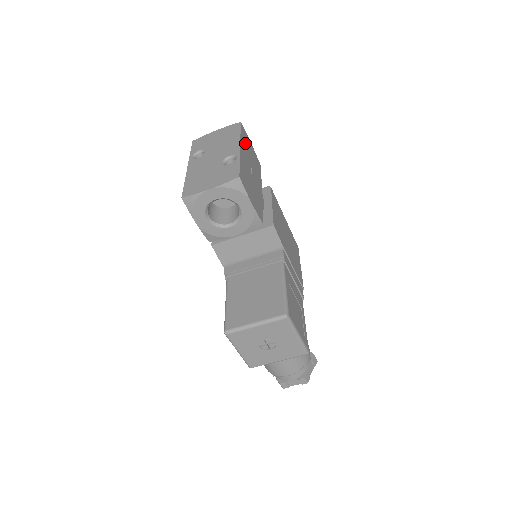
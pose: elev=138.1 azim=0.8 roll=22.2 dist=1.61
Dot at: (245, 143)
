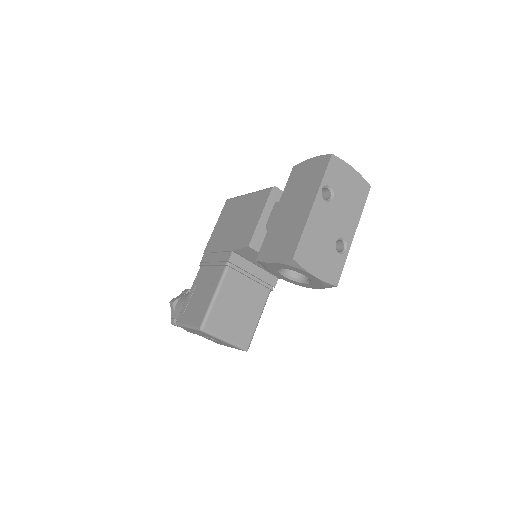
Dot at: occluded
